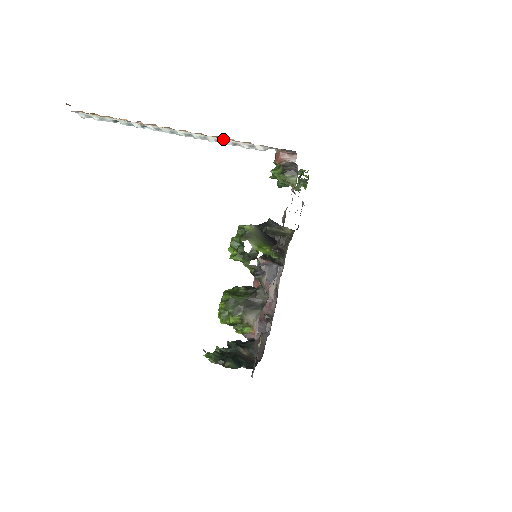
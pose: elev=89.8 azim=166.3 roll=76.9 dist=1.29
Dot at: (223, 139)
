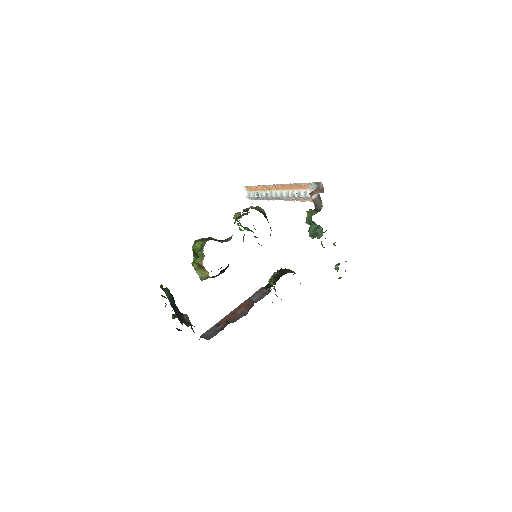
Dot at: (294, 190)
